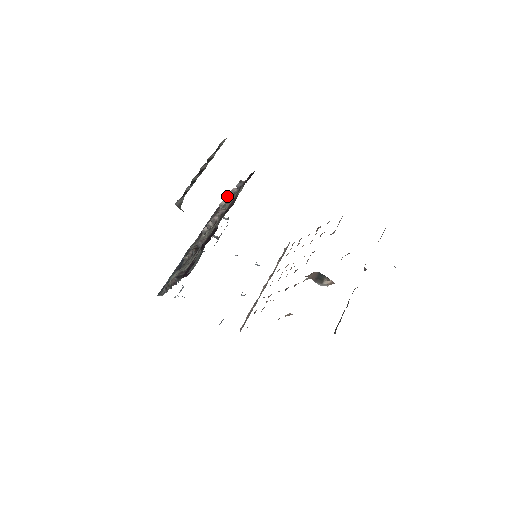
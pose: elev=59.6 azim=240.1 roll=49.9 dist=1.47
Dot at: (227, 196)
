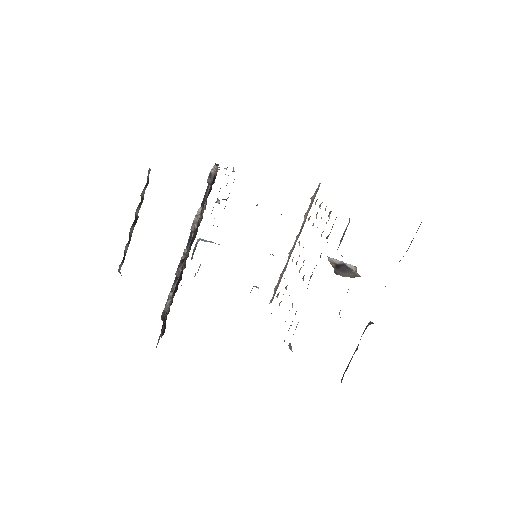
Dot at: occluded
